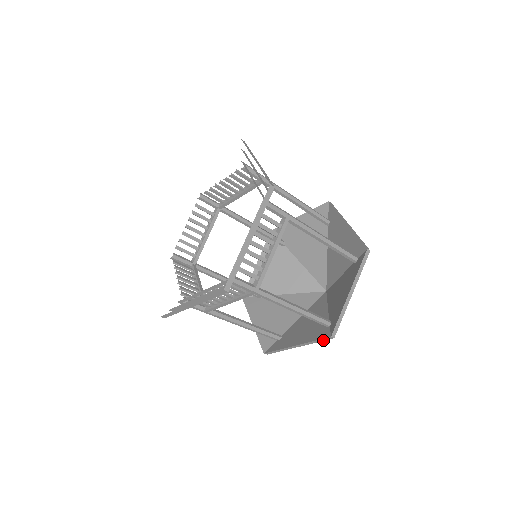
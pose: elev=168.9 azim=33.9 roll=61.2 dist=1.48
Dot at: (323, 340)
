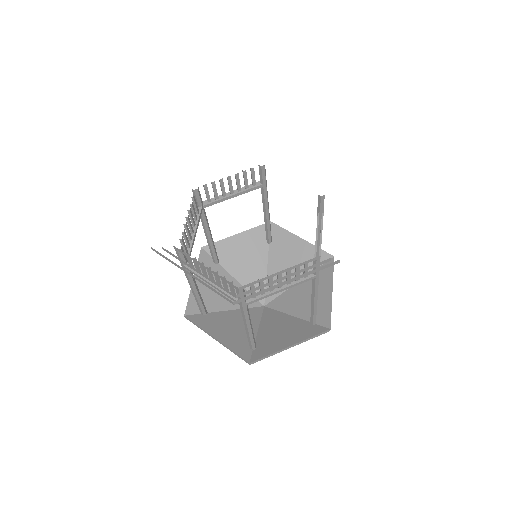
Dot at: (319, 335)
